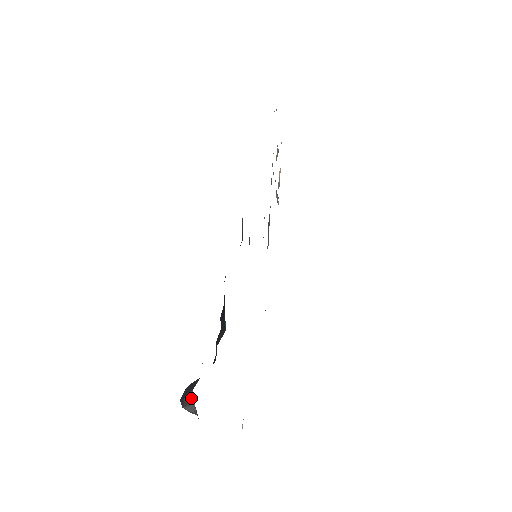
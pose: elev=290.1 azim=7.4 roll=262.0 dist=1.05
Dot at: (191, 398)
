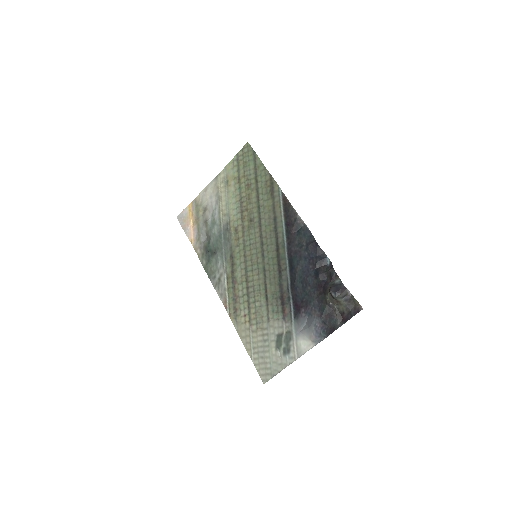
Dot at: (344, 287)
